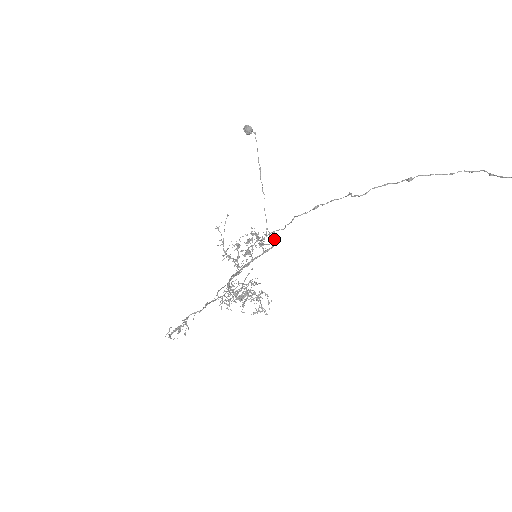
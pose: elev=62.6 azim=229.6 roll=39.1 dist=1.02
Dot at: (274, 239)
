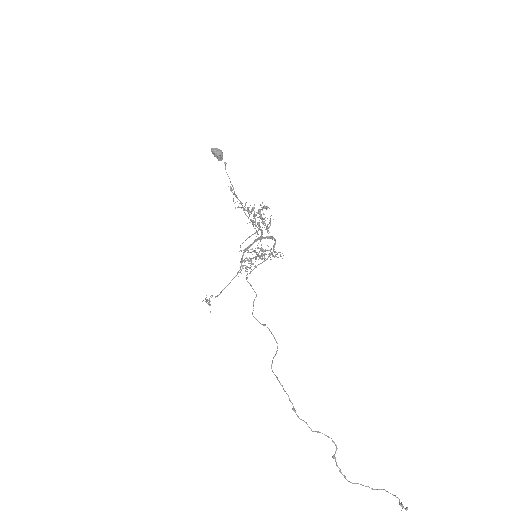
Dot at: occluded
